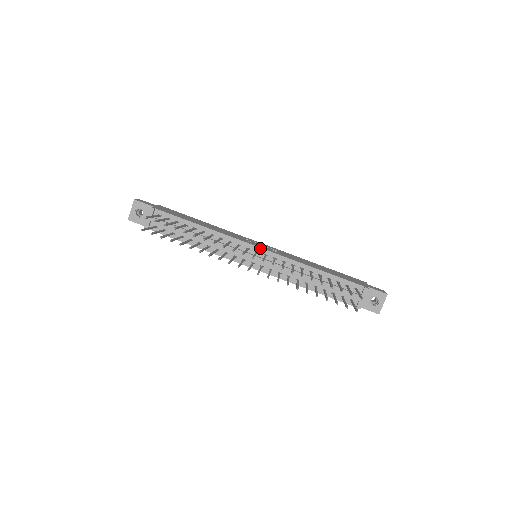
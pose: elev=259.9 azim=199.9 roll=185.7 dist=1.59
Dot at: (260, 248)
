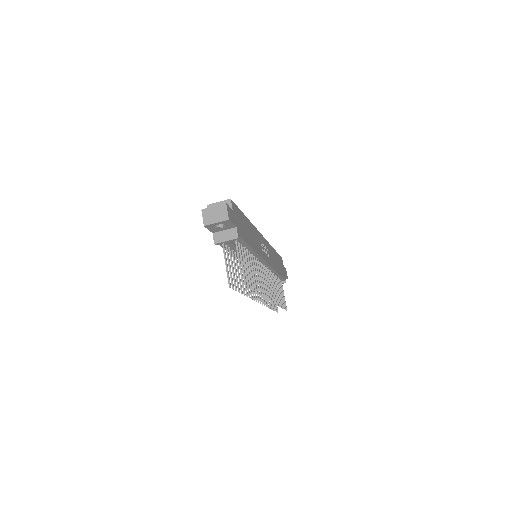
Dot at: (267, 263)
